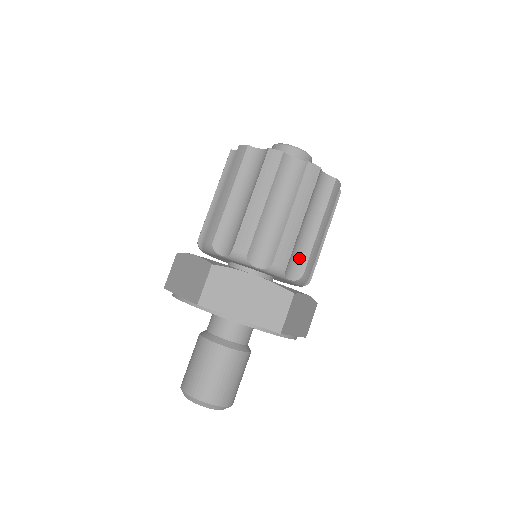
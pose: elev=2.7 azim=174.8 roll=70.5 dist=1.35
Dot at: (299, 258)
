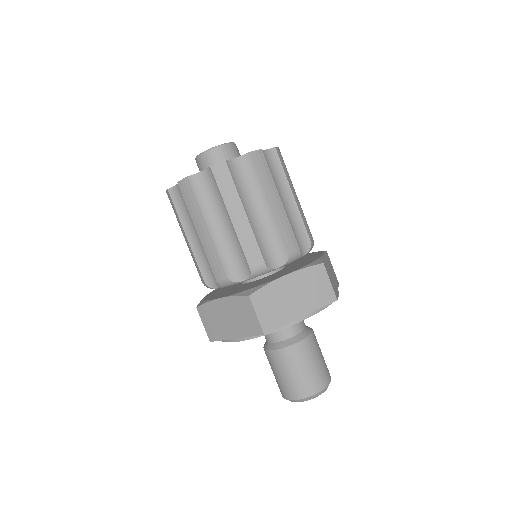
Dot at: (298, 232)
